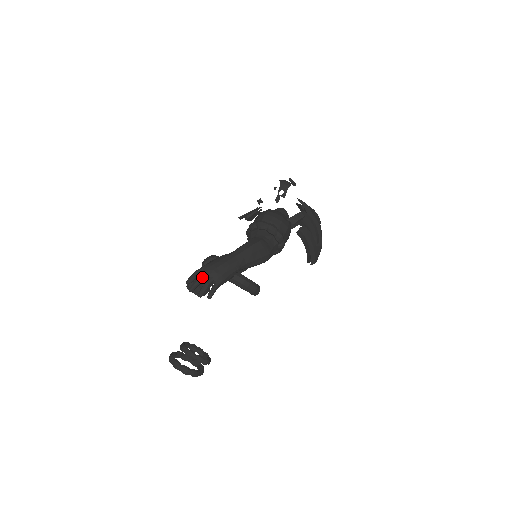
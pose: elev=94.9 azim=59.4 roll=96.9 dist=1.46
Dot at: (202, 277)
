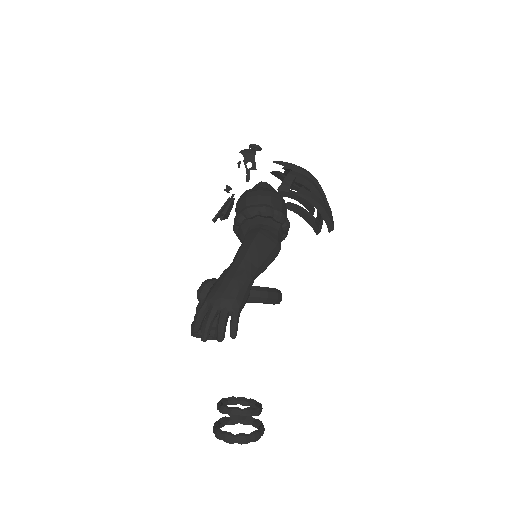
Dot at: (211, 314)
